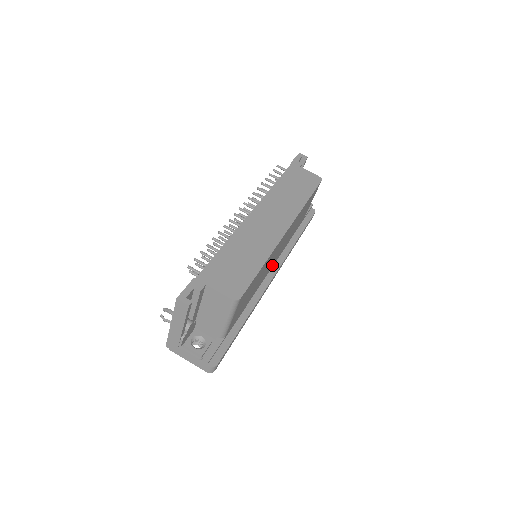
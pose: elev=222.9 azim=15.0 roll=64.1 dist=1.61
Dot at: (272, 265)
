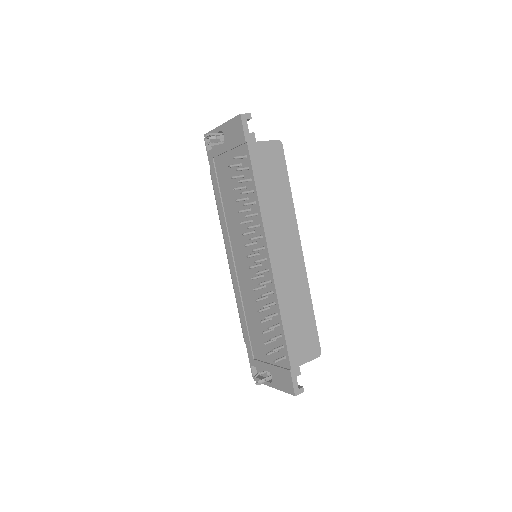
Dot at: occluded
